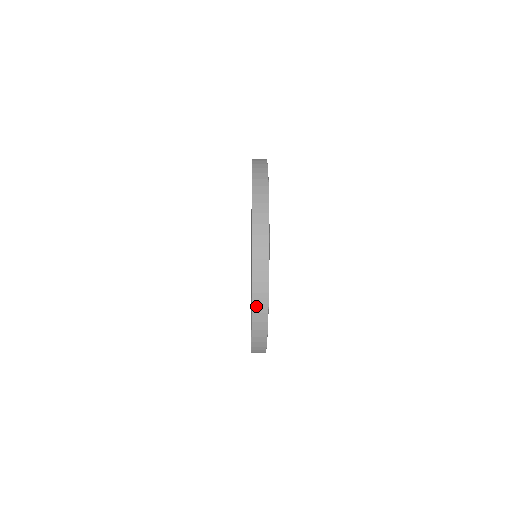
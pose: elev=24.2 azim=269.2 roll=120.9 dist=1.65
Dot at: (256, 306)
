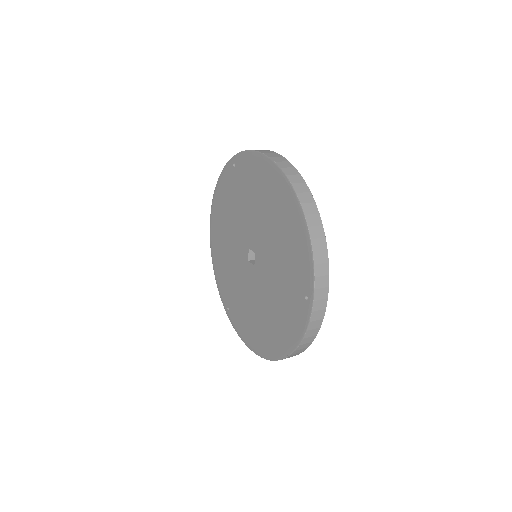
Dot at: (318, 280)
